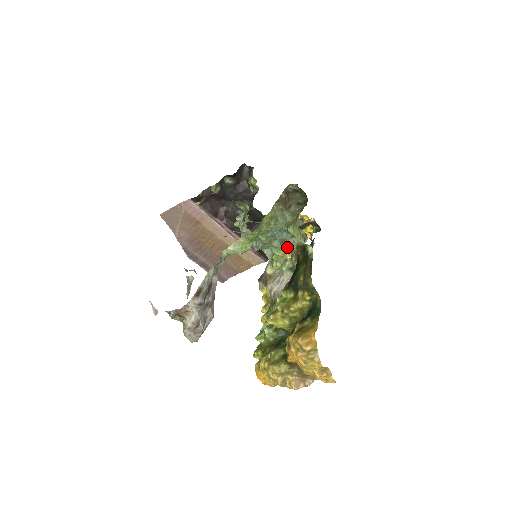
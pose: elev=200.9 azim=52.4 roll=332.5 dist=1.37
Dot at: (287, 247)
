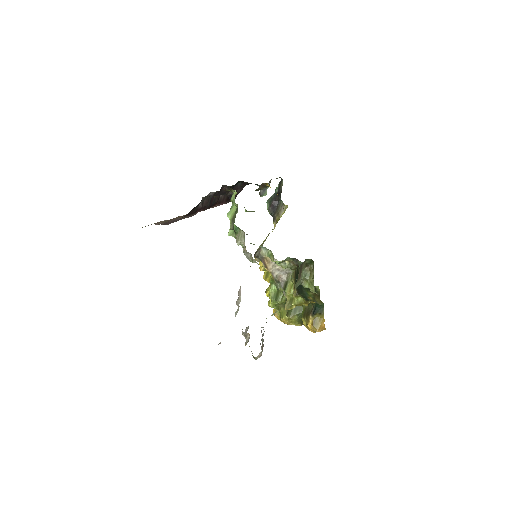
Dot at: occluded
